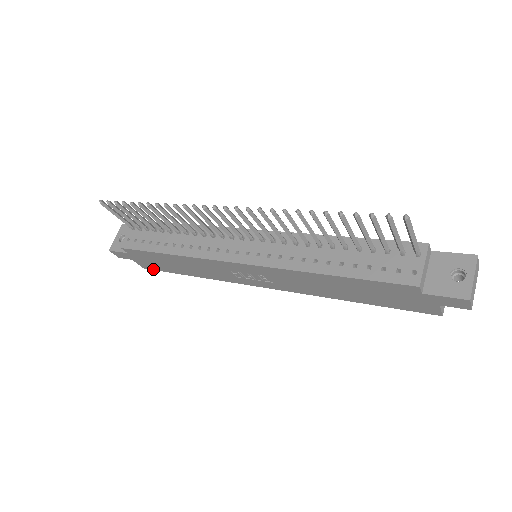
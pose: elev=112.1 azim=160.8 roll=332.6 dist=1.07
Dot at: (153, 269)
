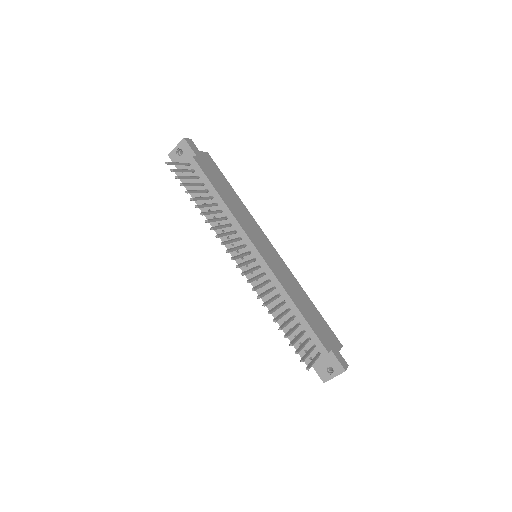
Dot at: occluded
